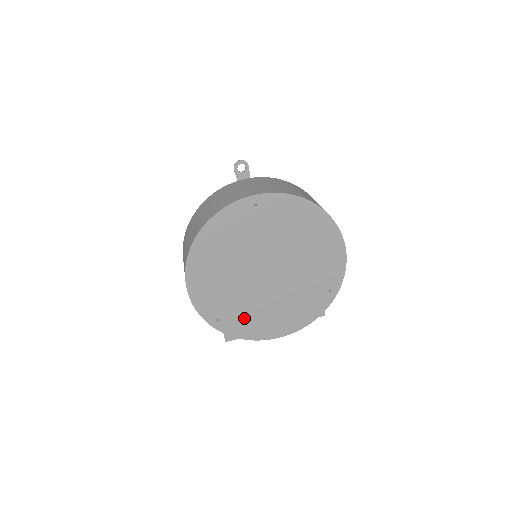
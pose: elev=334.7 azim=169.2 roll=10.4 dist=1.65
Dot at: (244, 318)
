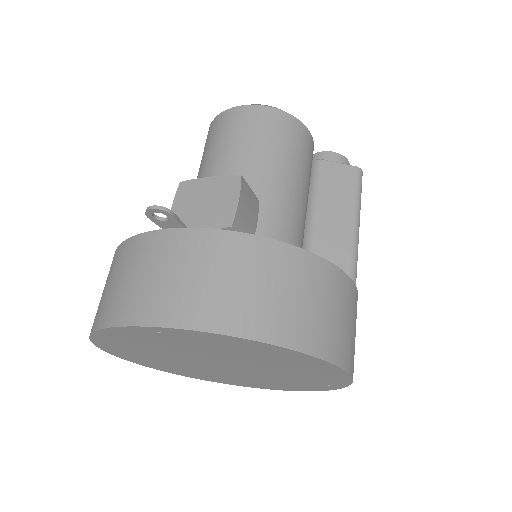
Dot at: (208, 376)
